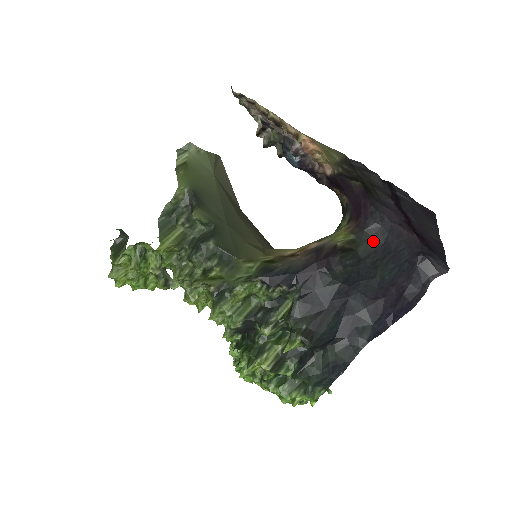
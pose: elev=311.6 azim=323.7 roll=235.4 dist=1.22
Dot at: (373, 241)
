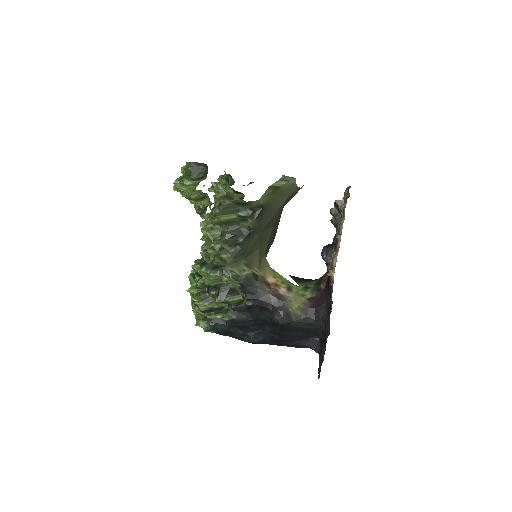
Dot at: (304, 324)
